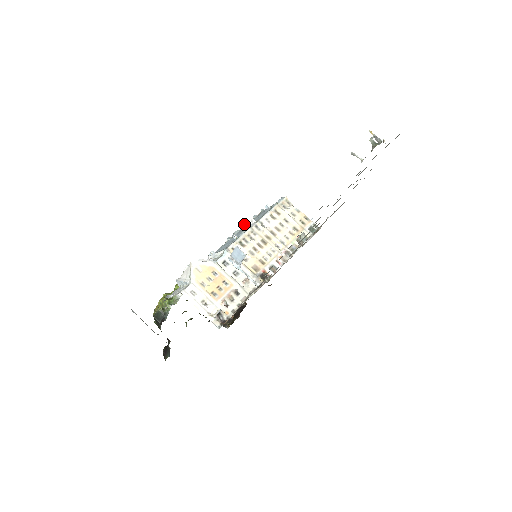
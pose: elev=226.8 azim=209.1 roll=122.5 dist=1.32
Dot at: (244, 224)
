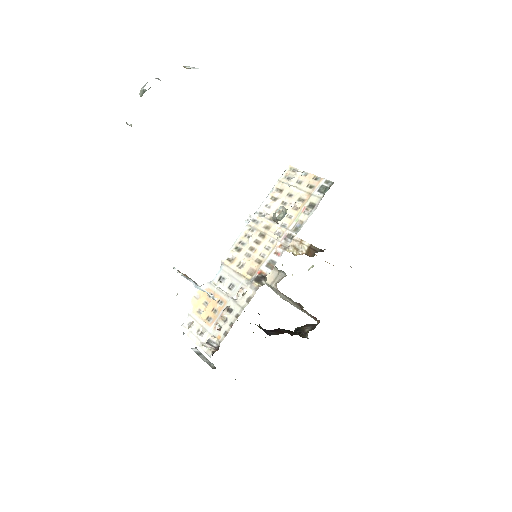
Dot at: occluded
